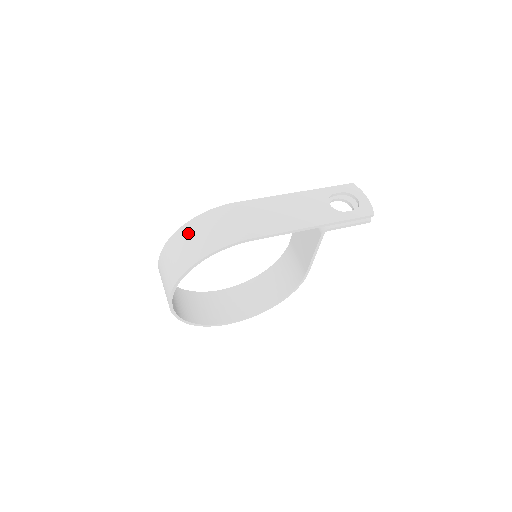
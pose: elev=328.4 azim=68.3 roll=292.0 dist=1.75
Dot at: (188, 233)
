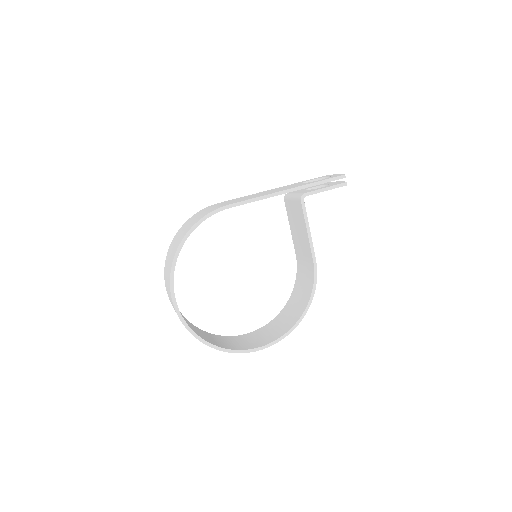
Dot at: (179, 233)
